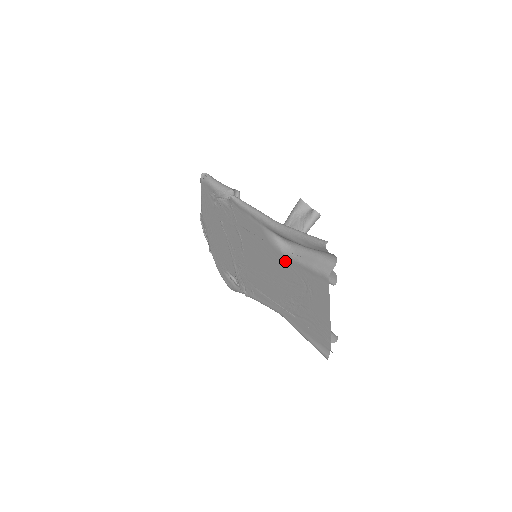
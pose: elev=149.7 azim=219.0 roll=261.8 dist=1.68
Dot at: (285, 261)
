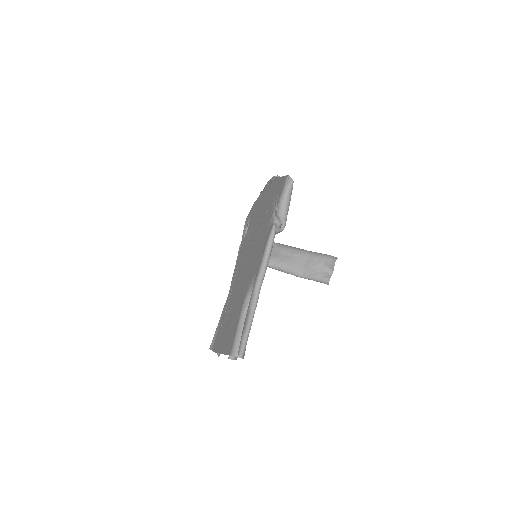
Dot at: (242, 302)
